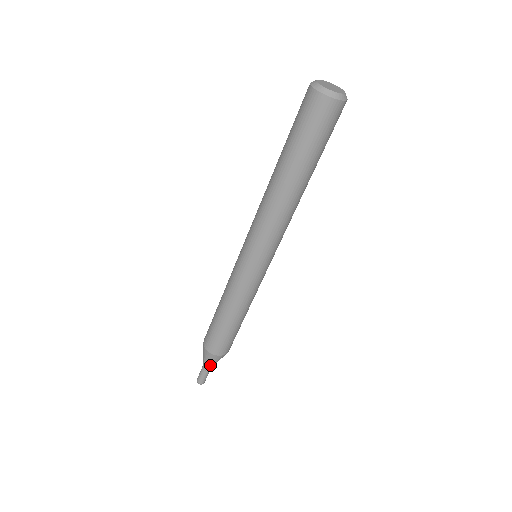
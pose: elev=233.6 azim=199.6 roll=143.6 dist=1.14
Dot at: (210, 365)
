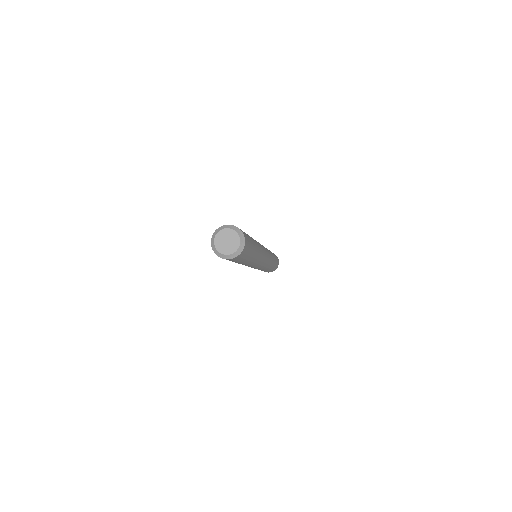
Dot at: occluded
